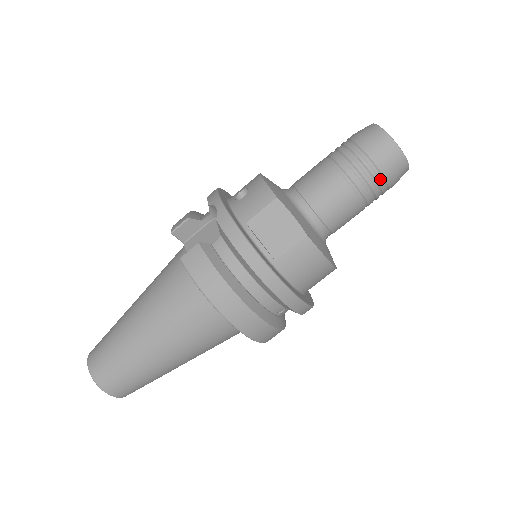
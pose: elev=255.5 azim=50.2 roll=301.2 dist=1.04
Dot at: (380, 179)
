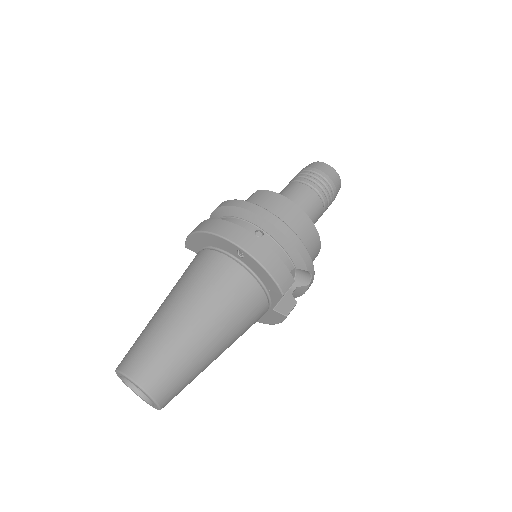
Dot at: (309, 172)
